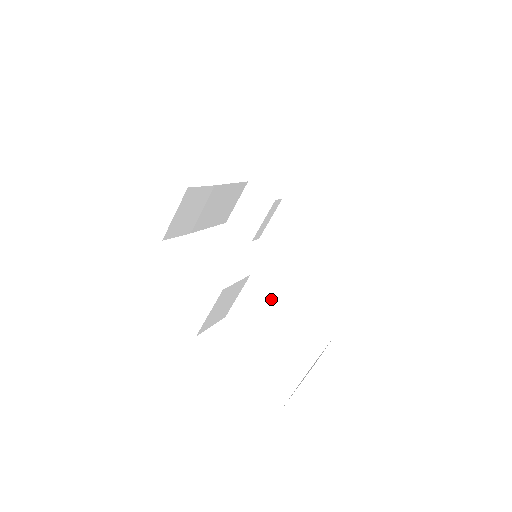
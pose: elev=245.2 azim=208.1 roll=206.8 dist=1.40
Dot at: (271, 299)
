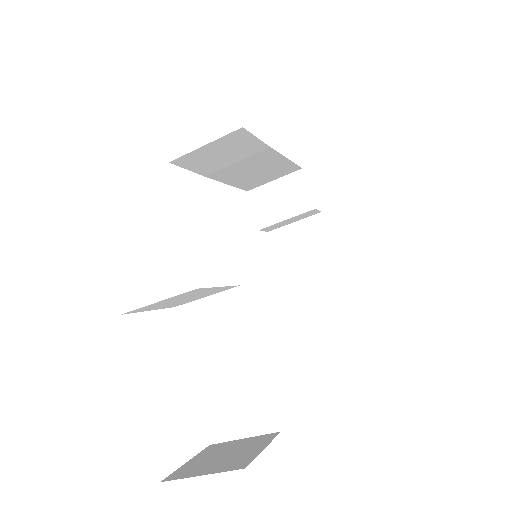
Dot at: (242, 331)
